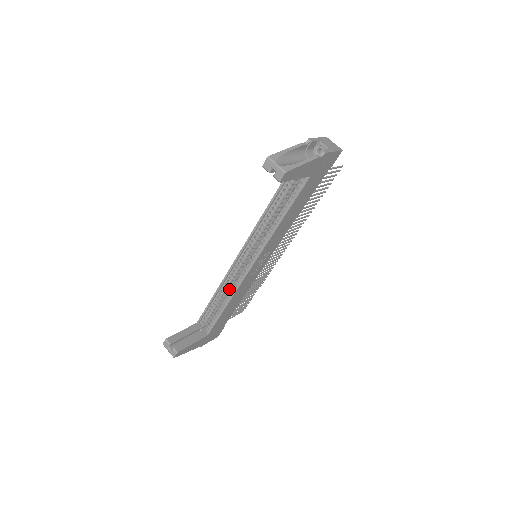
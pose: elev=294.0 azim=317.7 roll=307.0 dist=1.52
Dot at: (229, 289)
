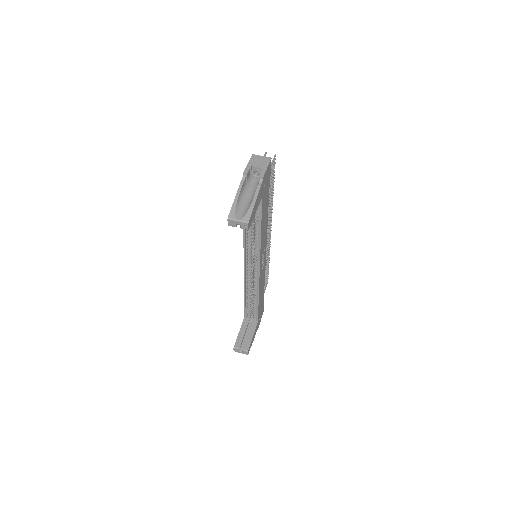
Dot at: occluded
